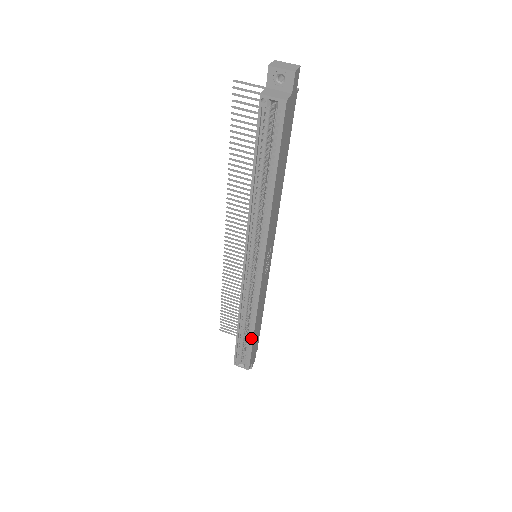
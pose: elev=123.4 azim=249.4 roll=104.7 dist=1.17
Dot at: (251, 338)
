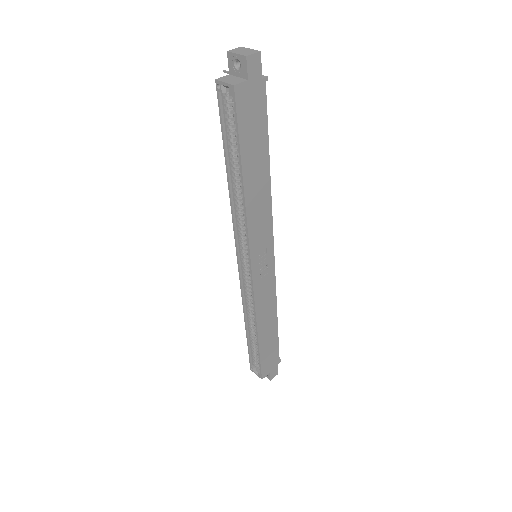
Dot at: (257, 344)
